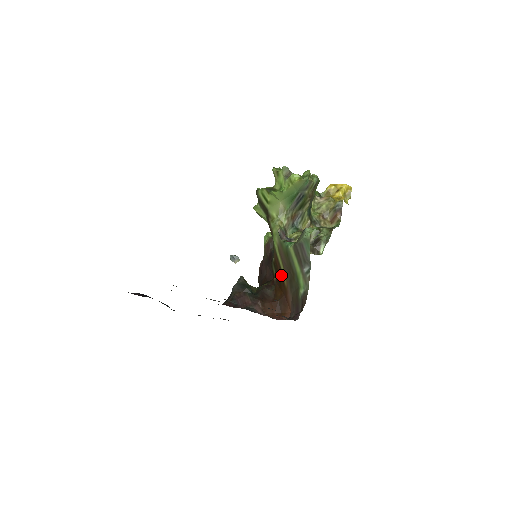
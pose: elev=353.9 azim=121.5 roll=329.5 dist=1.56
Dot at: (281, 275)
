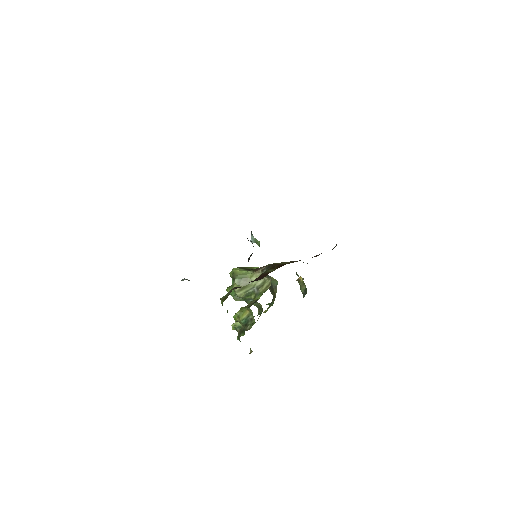
Dot at: occluded
